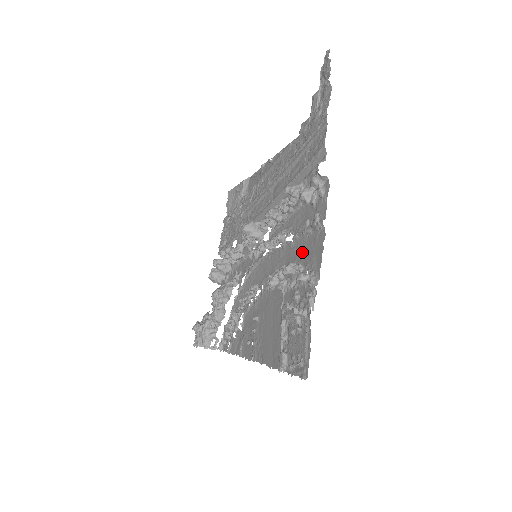
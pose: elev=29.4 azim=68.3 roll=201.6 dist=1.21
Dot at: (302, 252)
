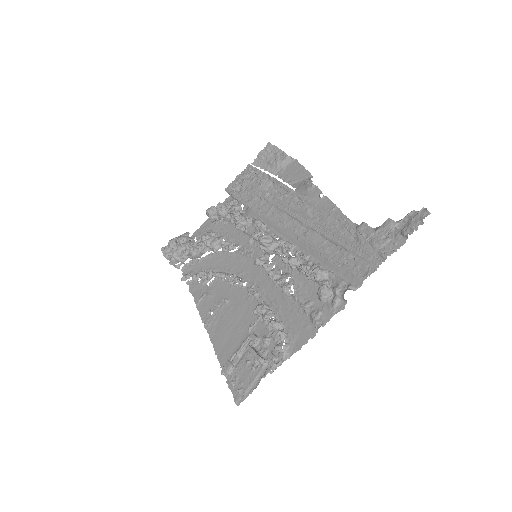
Dot at: (291, 316)
